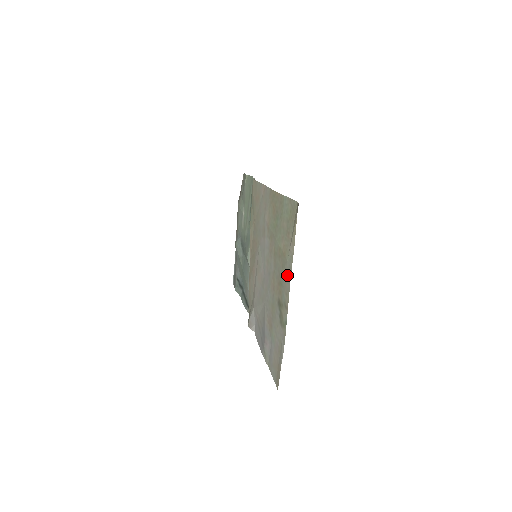
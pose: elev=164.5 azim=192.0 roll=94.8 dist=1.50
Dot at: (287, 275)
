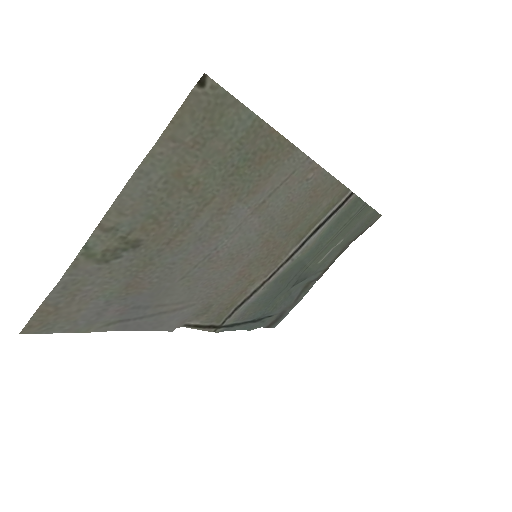
Dot at: (142, 189)
